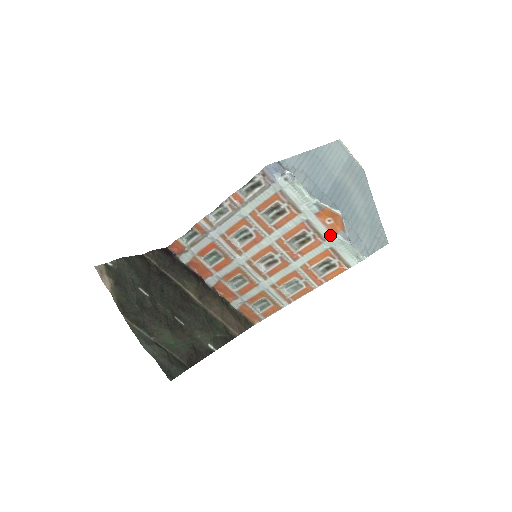
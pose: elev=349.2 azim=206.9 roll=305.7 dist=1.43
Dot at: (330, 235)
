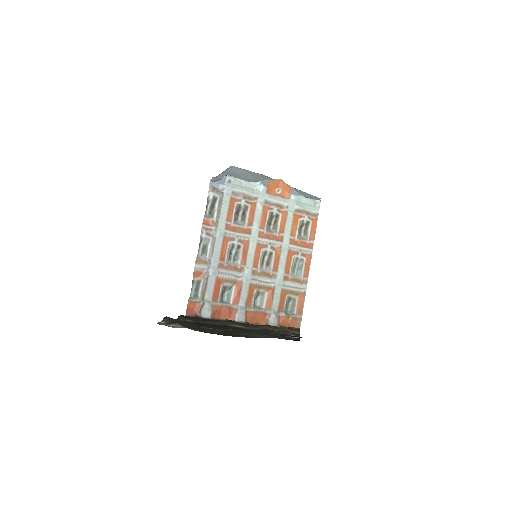
Dot at: (287, 200)
